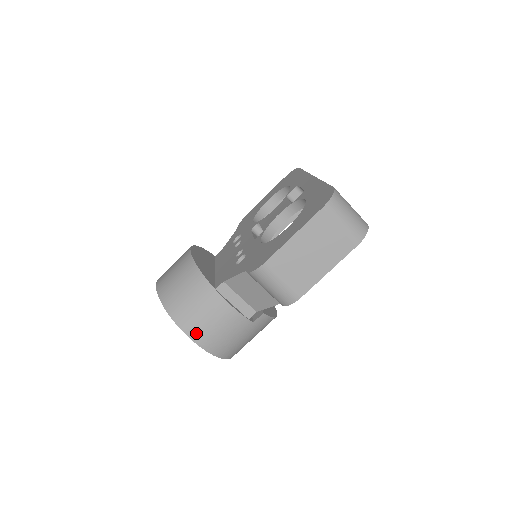
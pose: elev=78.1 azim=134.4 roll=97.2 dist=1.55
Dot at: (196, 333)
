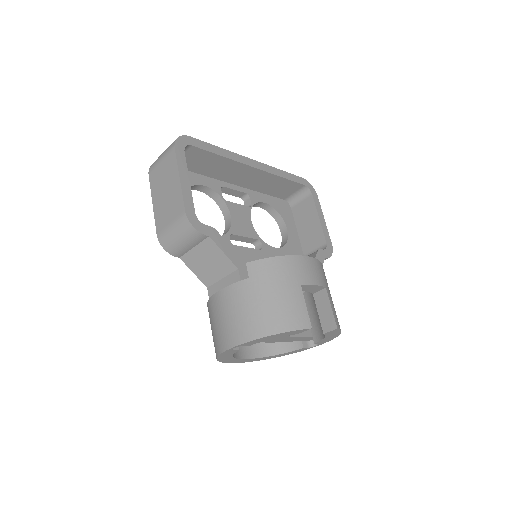
Dot at: (225, 341)
